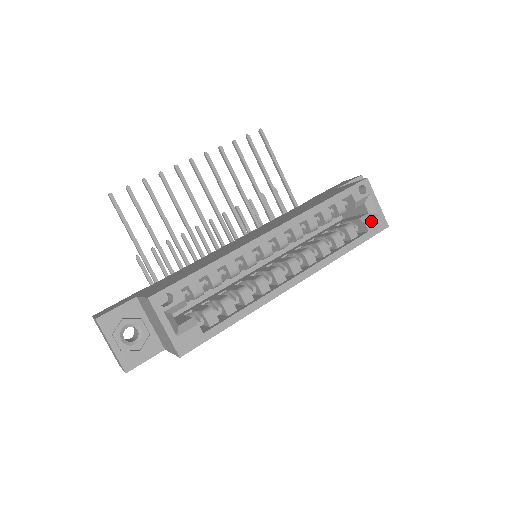
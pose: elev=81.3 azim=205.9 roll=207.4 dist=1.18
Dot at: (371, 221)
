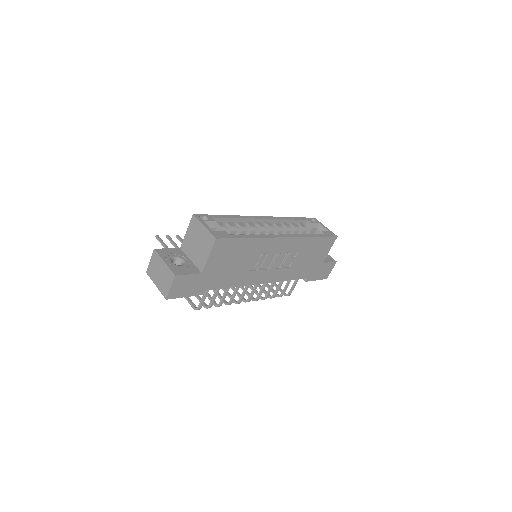
Dot at: (324, 231)
